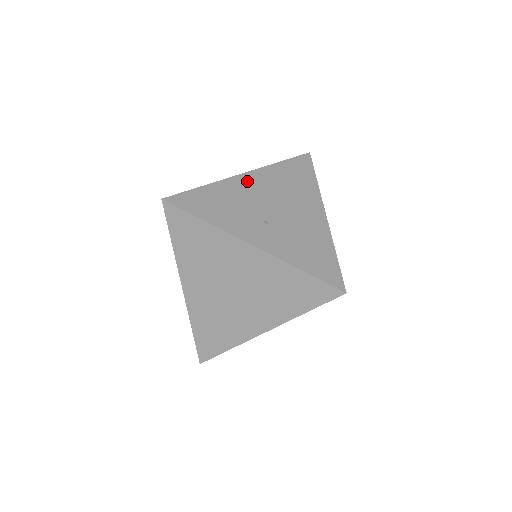
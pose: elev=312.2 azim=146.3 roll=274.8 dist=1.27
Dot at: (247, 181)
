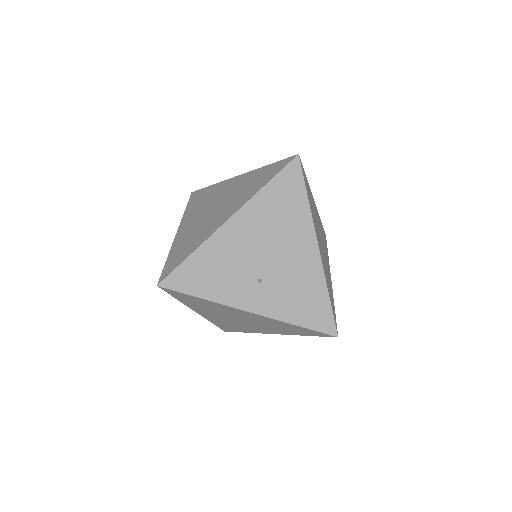
Dot at: (234, 230)
